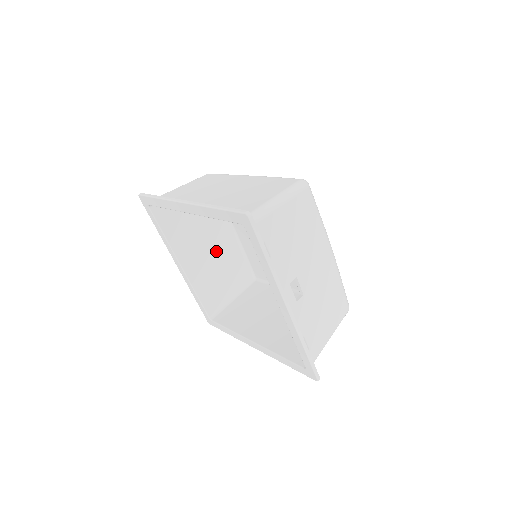
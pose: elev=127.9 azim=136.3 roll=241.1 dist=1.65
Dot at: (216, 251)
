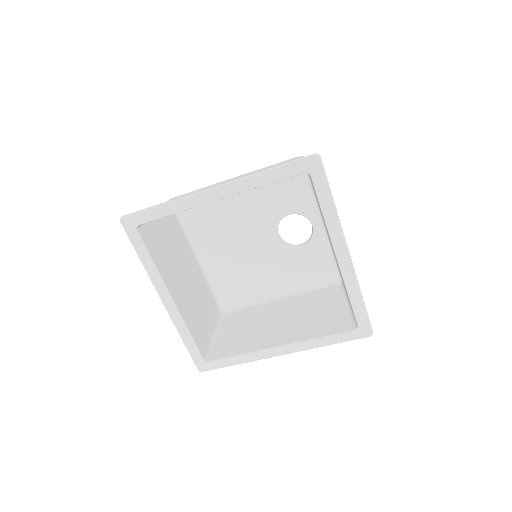
Dot at: (191, 282)
